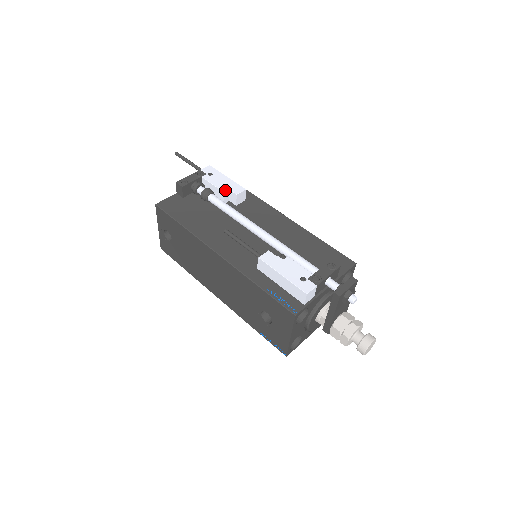
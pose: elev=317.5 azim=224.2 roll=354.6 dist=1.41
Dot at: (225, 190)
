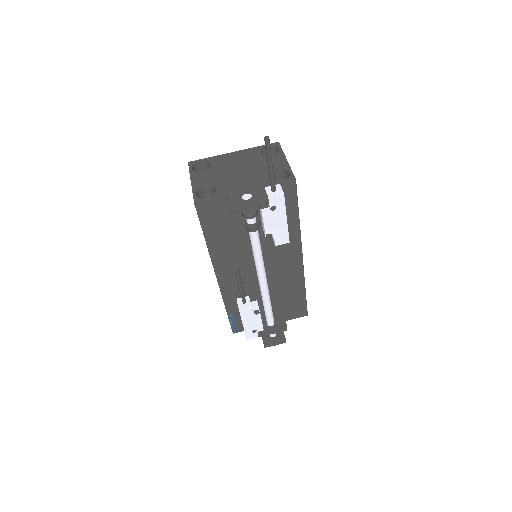
Dot at: (270, 235)
